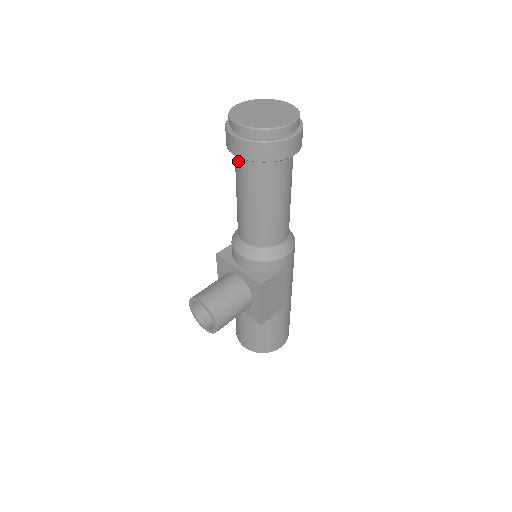
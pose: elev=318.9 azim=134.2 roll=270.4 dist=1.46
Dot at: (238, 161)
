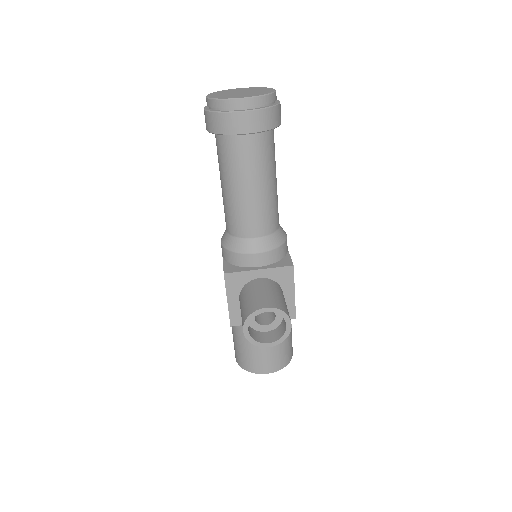
Dot at: (239, 145)
